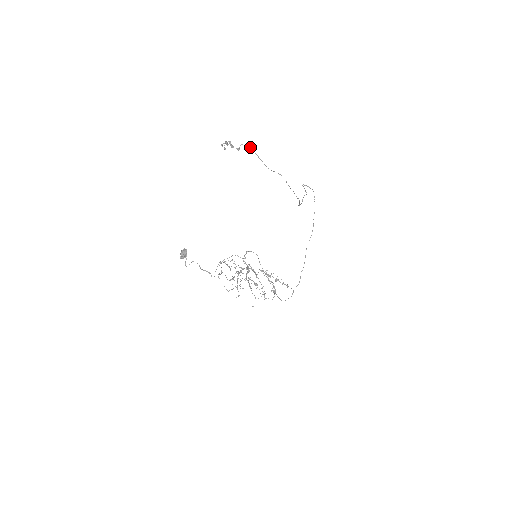
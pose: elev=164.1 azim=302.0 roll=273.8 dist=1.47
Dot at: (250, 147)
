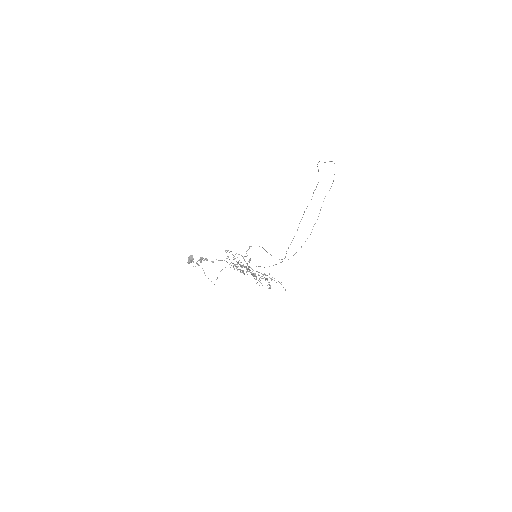
Dot at: (224, 260)
